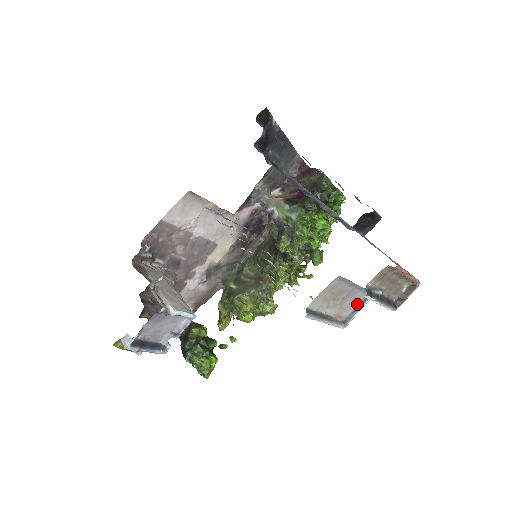
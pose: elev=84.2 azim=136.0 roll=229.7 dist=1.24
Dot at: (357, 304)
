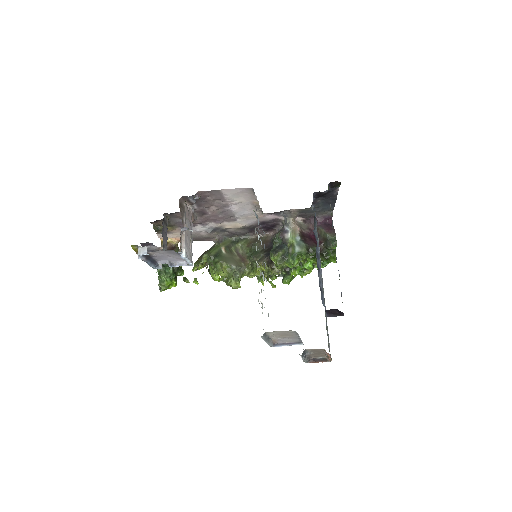
Dot at: (290, 341)
